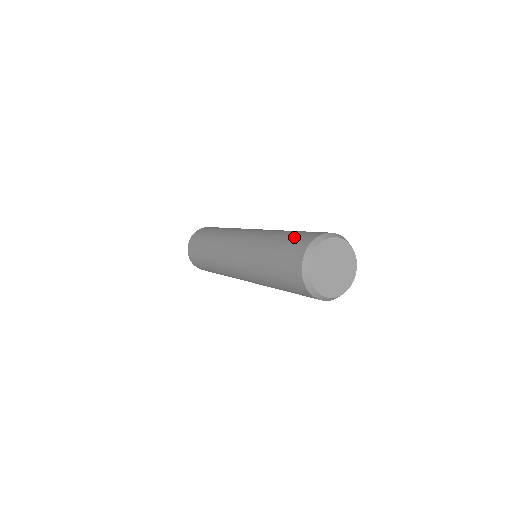
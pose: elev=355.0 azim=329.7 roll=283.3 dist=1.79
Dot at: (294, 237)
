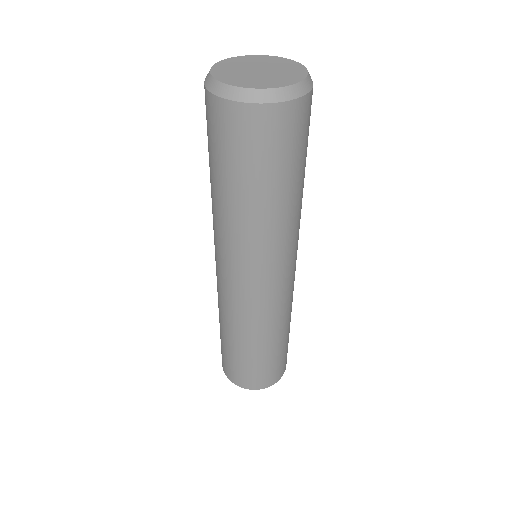
Dot at: occluded
